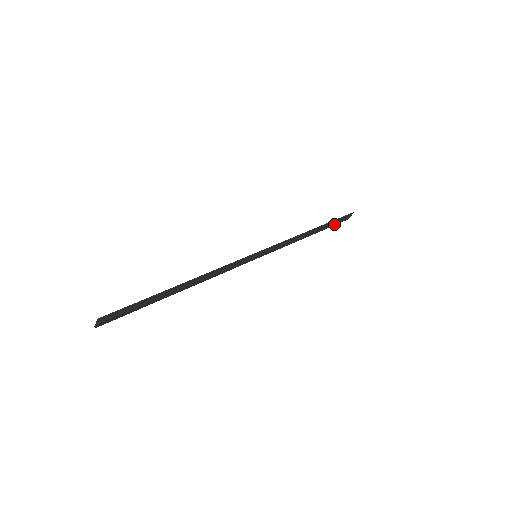
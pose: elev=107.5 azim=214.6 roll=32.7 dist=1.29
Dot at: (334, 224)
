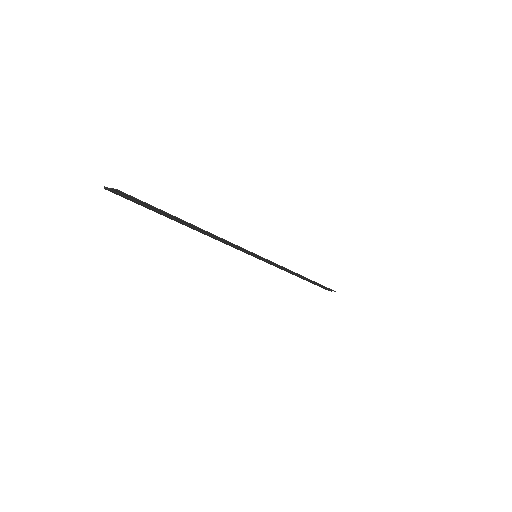
Dot at: (317, 285)
